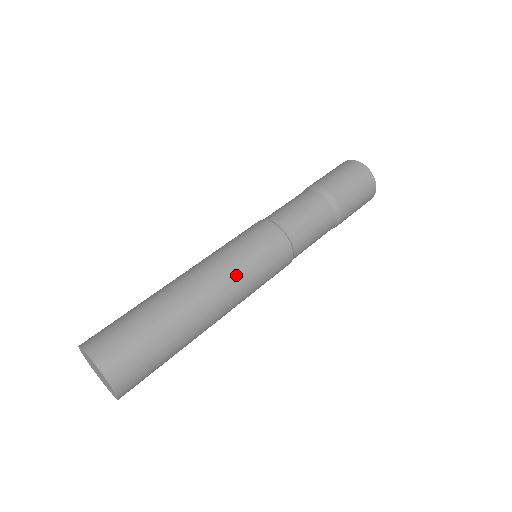
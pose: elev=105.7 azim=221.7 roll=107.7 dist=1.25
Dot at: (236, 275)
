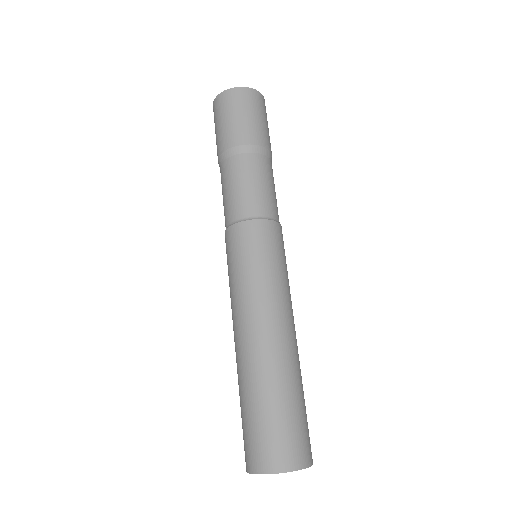
Dot at: (271, 293)
